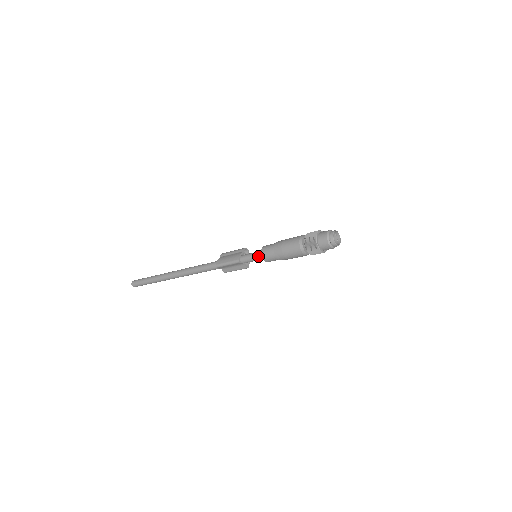
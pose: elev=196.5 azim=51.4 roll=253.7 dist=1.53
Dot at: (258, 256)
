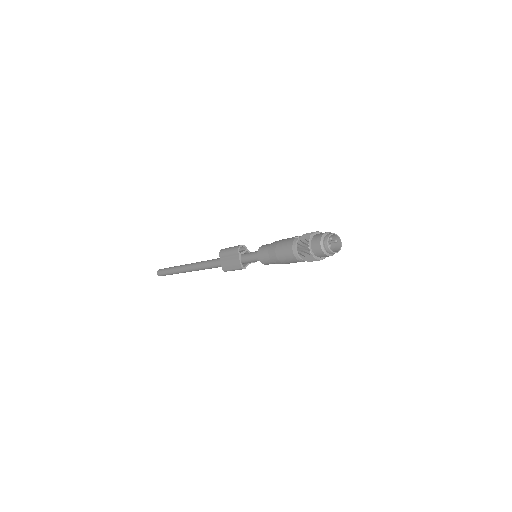
Dot at: occluded
